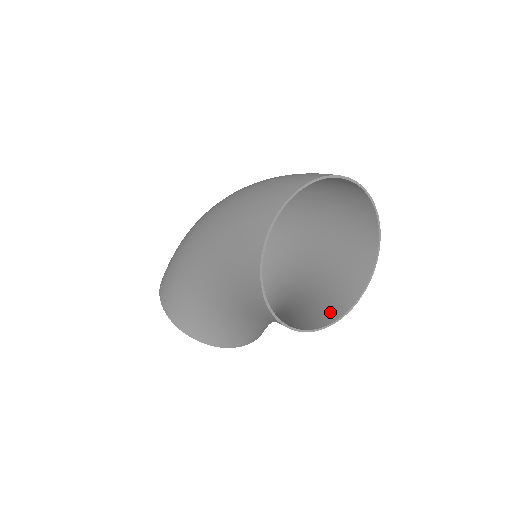
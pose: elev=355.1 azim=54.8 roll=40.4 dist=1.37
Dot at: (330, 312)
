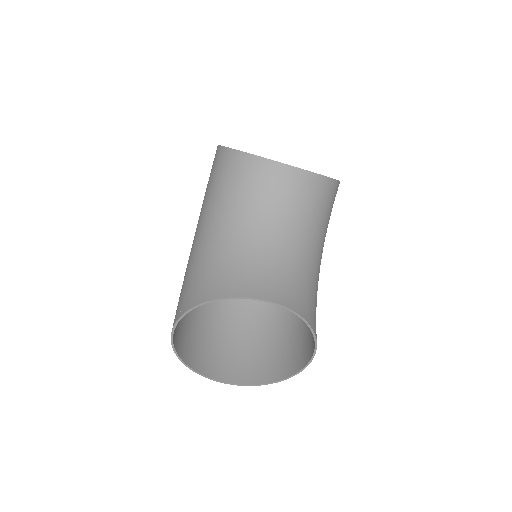
Dot at: (314, 188)
